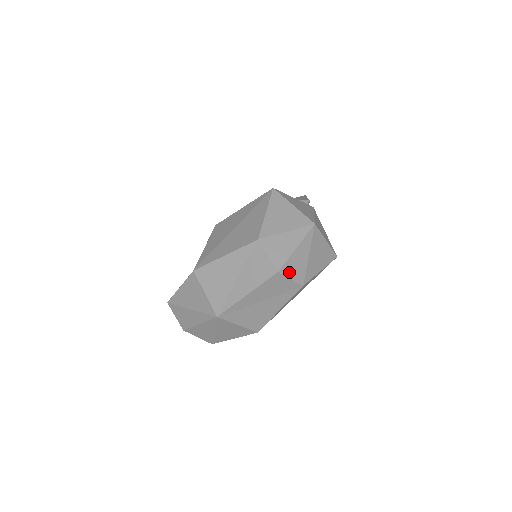
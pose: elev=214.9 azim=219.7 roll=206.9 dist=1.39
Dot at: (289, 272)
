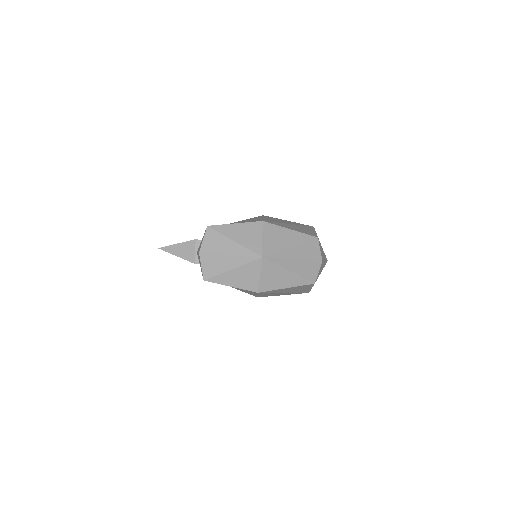
Dot at: (320, 268)
